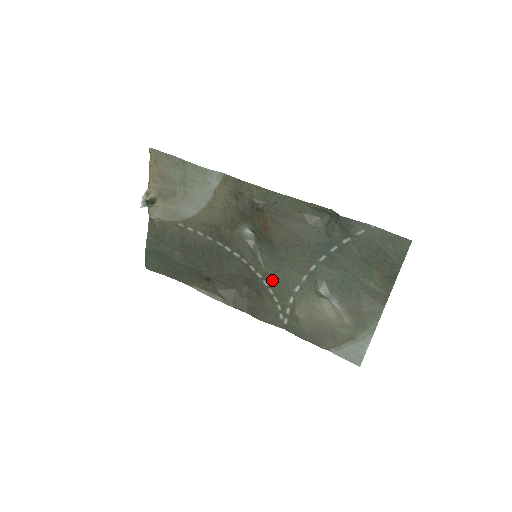
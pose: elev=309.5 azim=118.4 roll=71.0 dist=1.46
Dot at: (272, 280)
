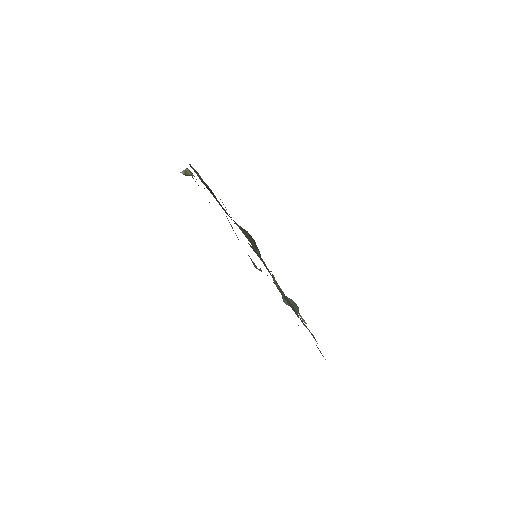
Dot at: occluded
